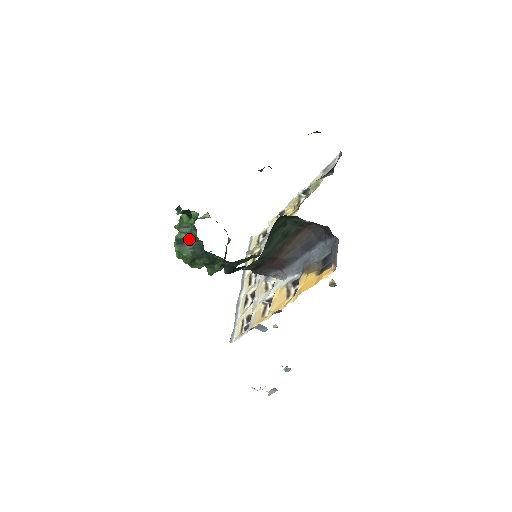
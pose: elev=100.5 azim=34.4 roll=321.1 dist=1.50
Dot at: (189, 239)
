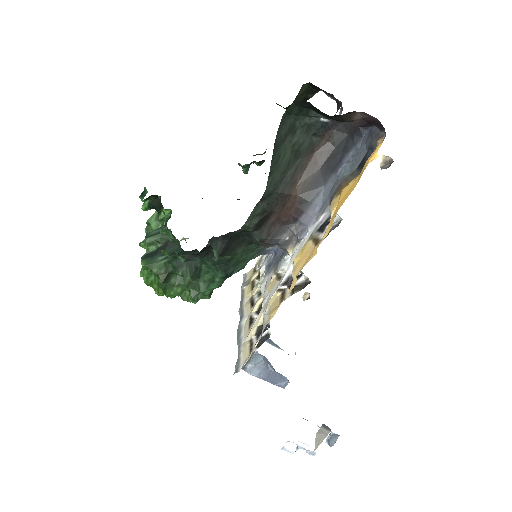
Dot at: (160, 249)
